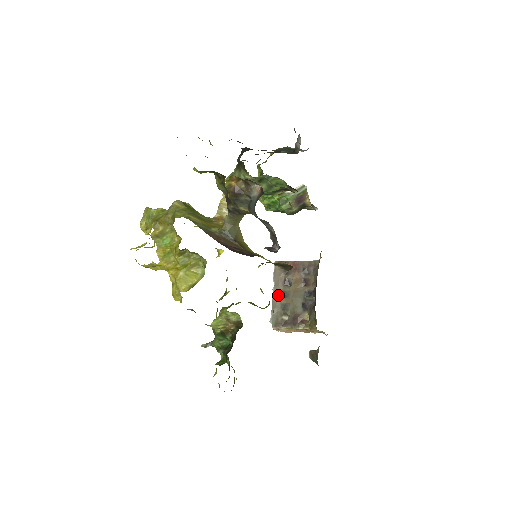
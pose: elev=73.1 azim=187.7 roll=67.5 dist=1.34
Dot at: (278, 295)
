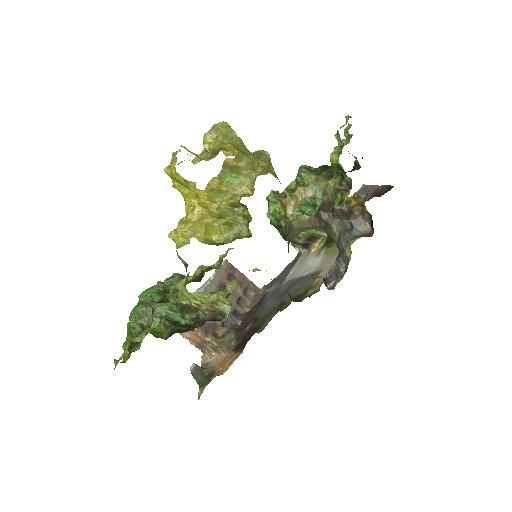
Dot at: occluded
